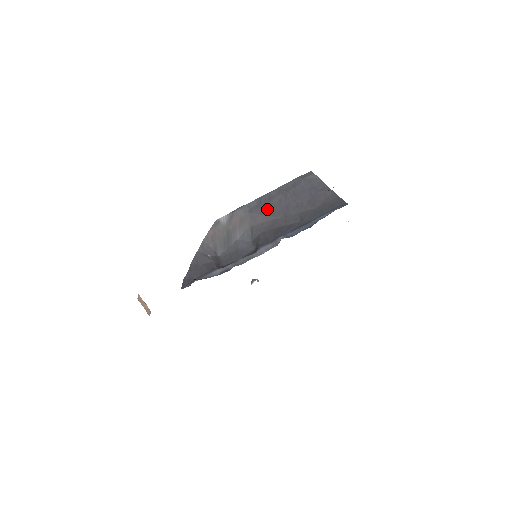
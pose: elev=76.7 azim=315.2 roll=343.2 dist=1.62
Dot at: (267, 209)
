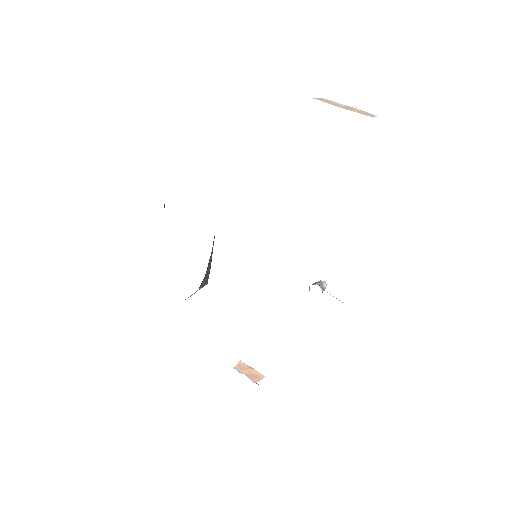
Dot at: occluded
